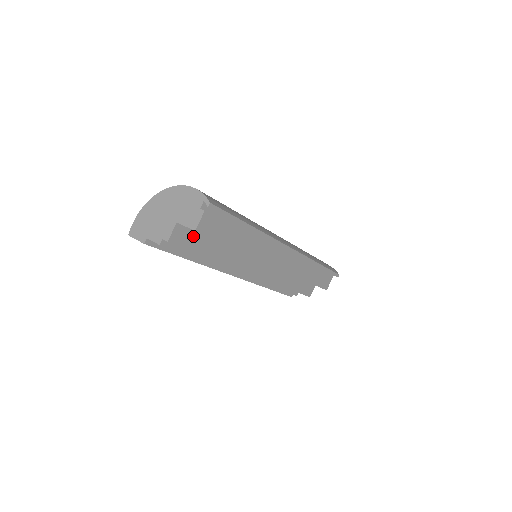
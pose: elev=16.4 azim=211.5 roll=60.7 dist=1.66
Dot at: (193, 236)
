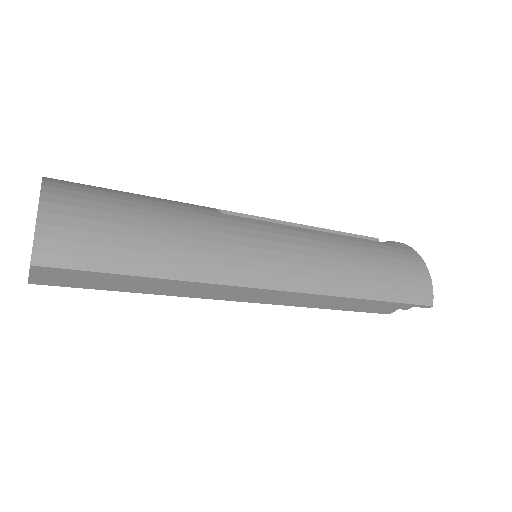
Dot at: occluded
